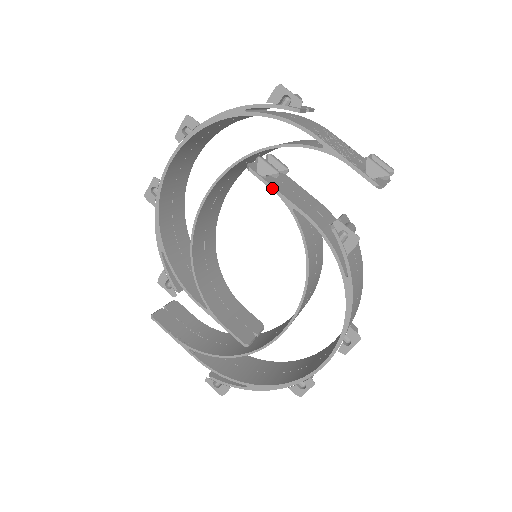
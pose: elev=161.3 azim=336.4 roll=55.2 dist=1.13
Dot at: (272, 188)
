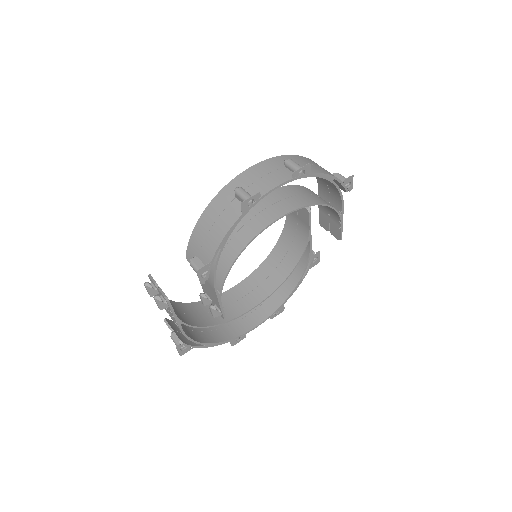
Dot at: (310, 227)
